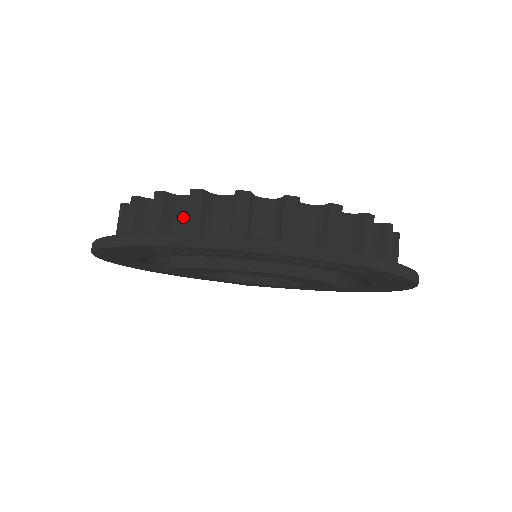
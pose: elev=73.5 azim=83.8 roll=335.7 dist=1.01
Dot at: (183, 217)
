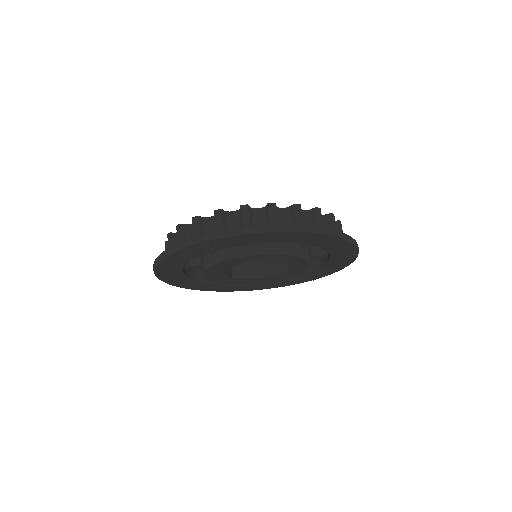
Dot at: occluded
